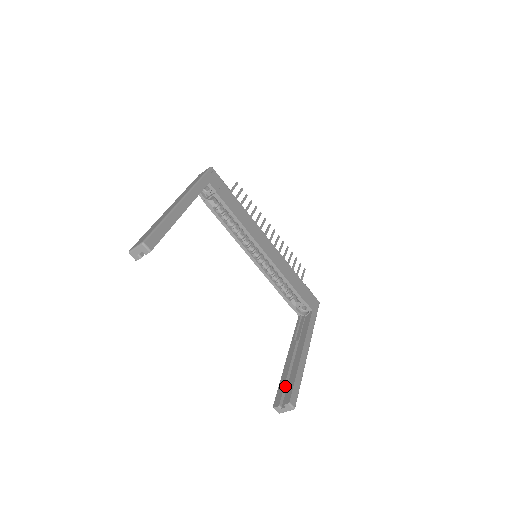
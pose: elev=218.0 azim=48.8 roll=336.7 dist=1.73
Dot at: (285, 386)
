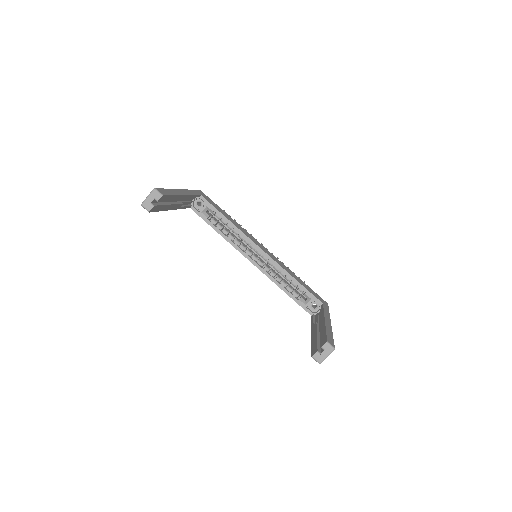
Dot at: (318, 343)
